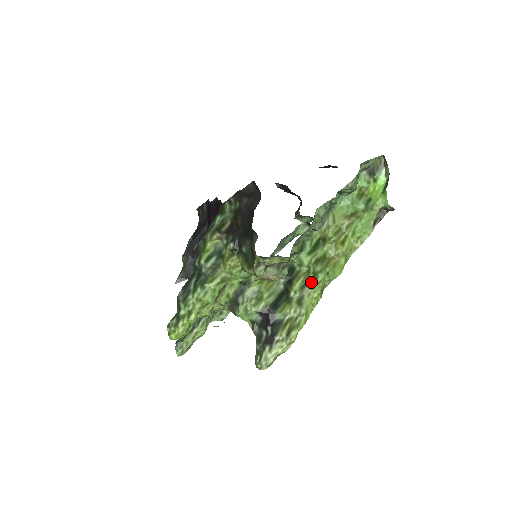
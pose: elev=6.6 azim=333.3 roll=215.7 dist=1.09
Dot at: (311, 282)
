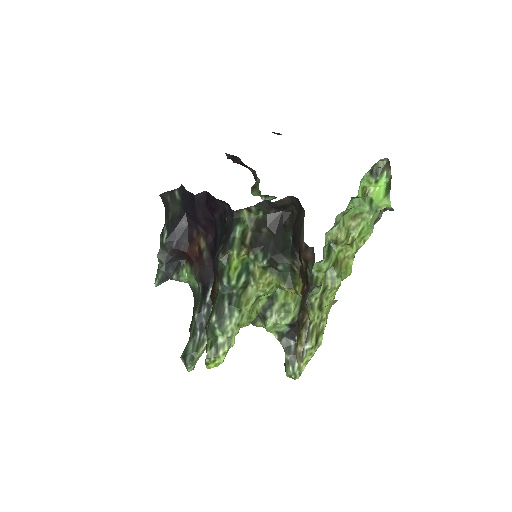
Dot at: (330, 287)
